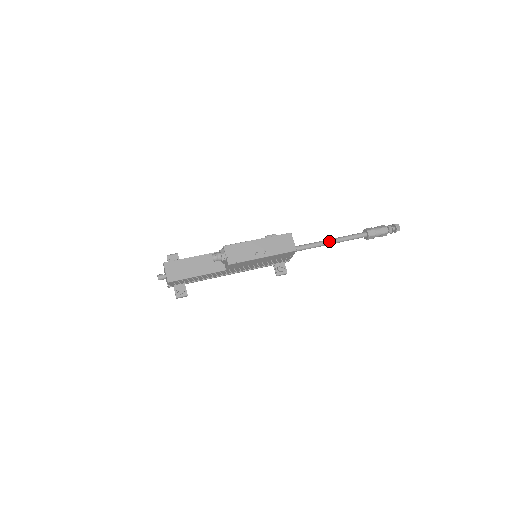
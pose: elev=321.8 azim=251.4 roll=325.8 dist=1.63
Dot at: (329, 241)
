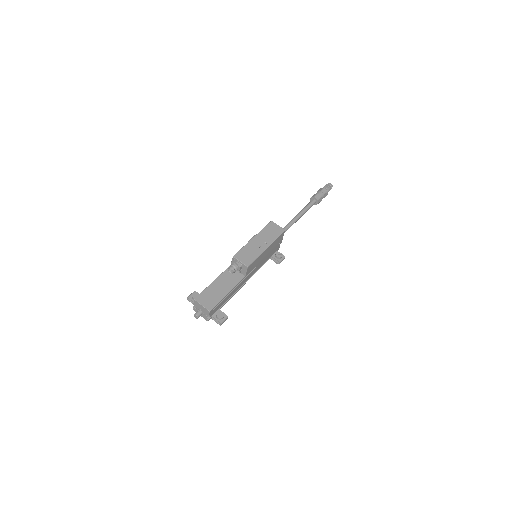
Dot at: (296, 218)
